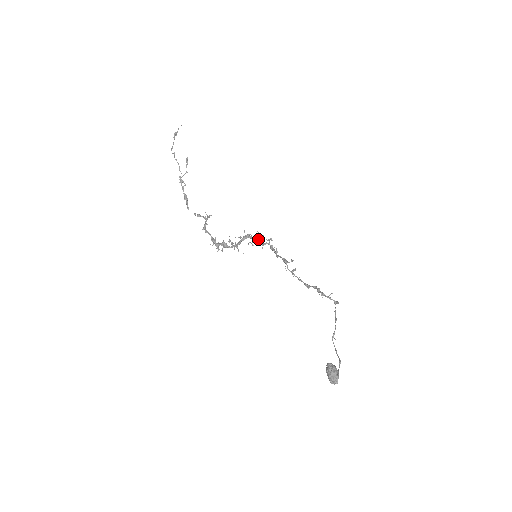
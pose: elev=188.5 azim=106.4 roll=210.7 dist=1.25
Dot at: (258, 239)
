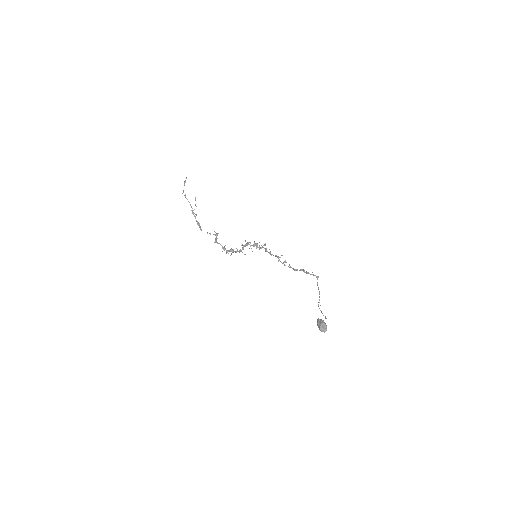
Dot at: (256, 245)
